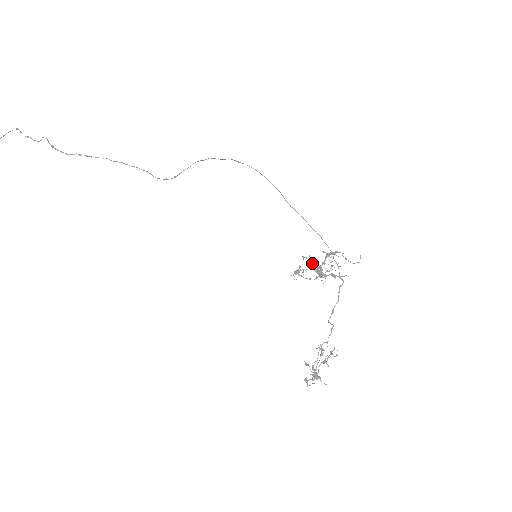
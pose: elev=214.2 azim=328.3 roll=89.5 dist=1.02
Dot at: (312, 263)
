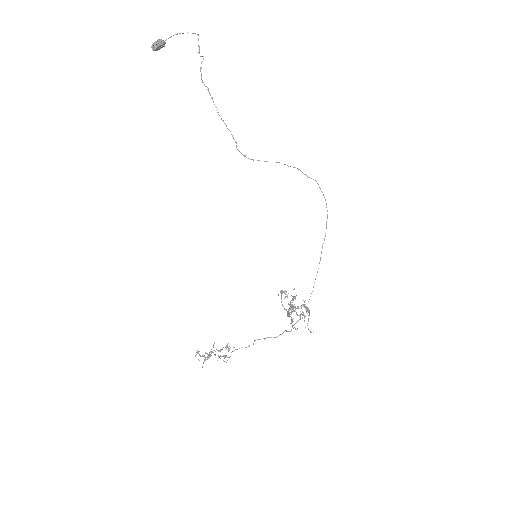
Dot at: (294, 298)
